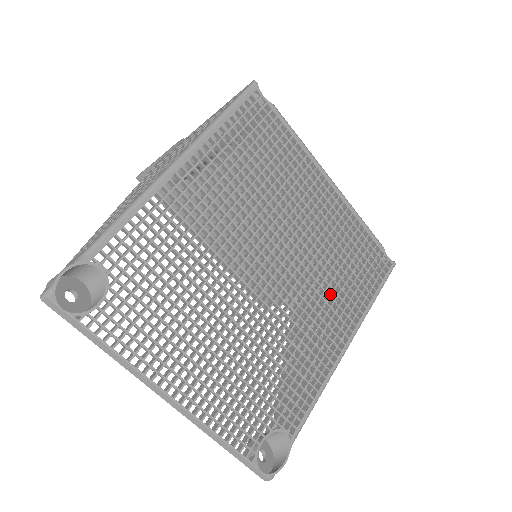
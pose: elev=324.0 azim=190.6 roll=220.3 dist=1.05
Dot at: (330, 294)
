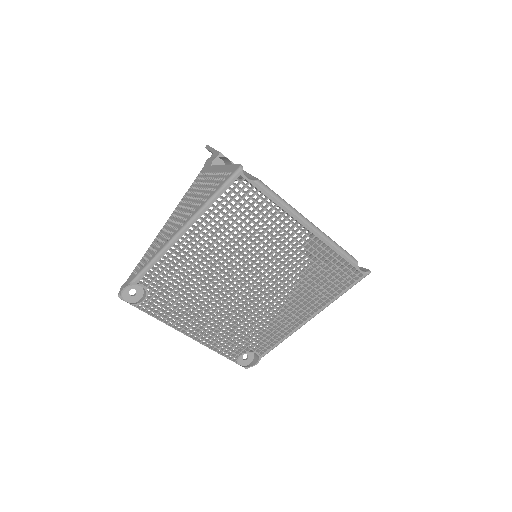
Dot at: (298, 294)
